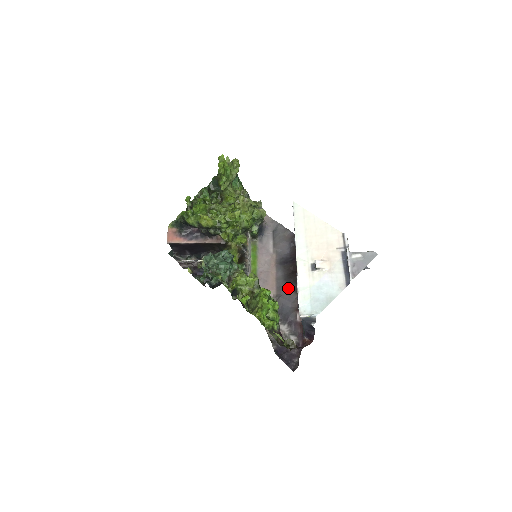
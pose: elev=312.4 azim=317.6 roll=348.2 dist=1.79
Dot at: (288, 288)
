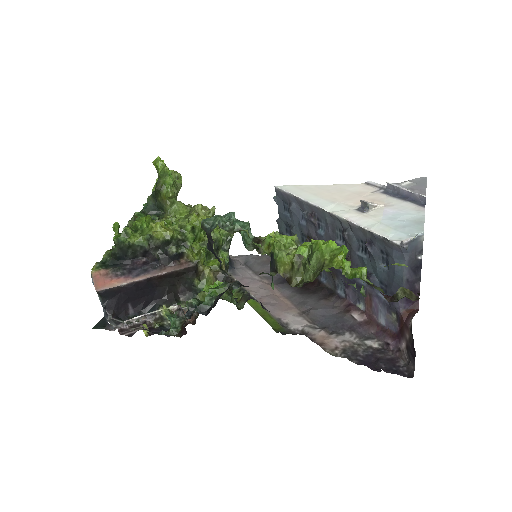
Dot at: (313, 299)
